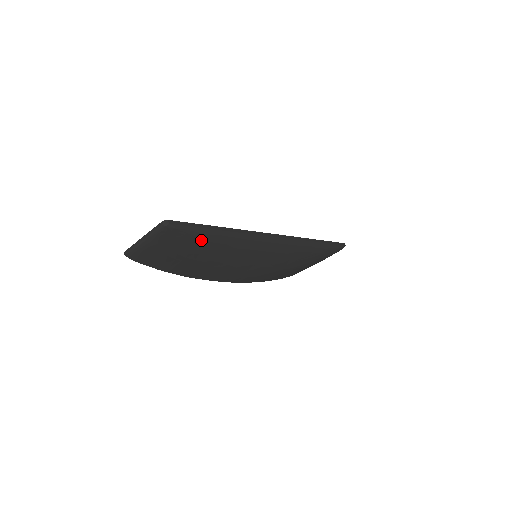
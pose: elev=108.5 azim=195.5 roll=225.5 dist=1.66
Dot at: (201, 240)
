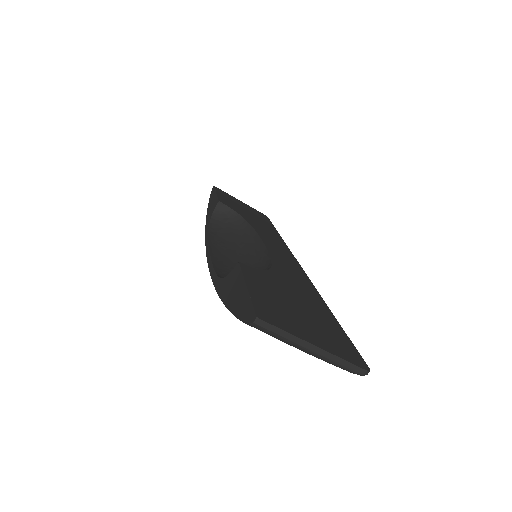
Dot at: occluded
